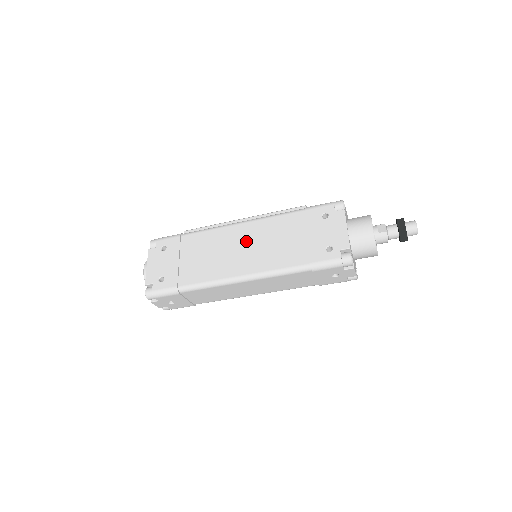
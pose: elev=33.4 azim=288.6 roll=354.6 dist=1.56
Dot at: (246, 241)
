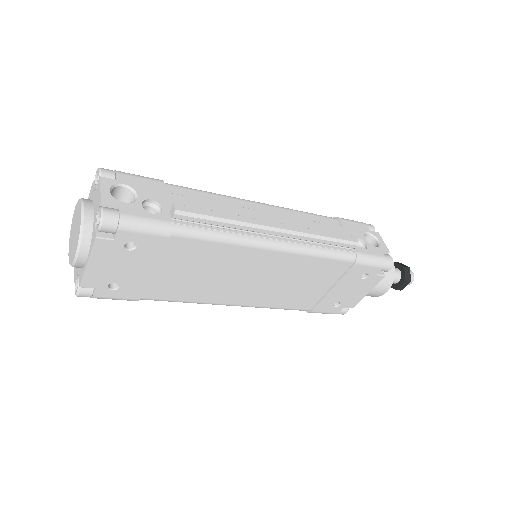
Dot at: (265, 274)
